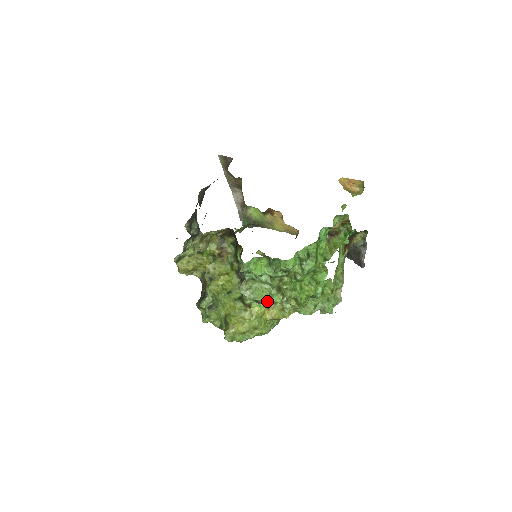
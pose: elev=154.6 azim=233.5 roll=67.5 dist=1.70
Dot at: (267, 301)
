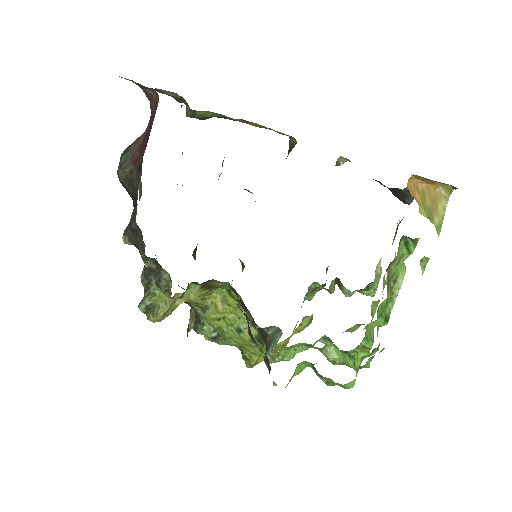
Dot at: occluded
